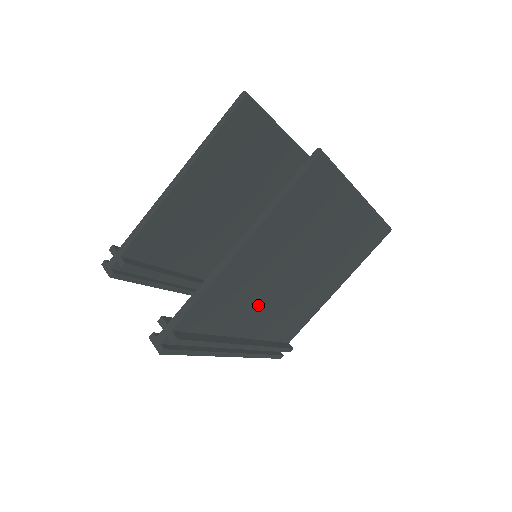
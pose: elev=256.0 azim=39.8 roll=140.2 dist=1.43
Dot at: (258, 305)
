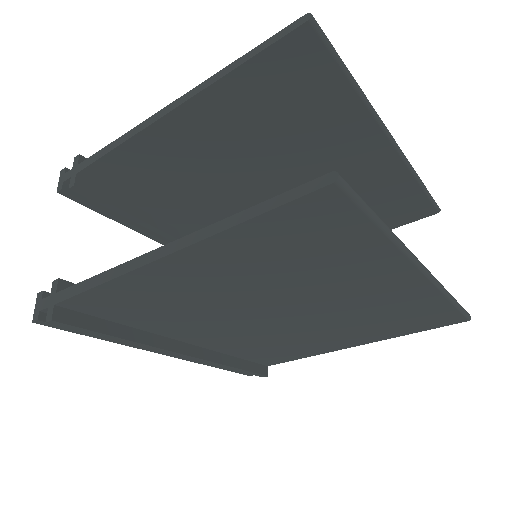
Dot at: (209, 322)
